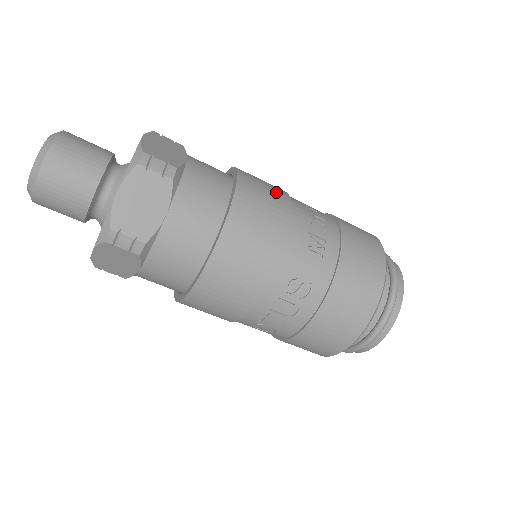
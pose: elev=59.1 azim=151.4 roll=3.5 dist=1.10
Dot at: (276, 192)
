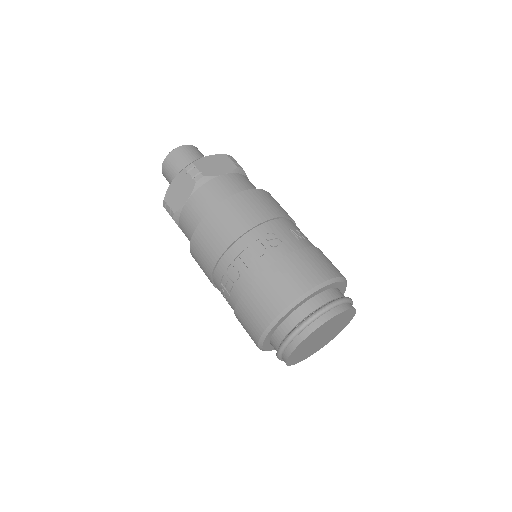
Dot at: occluded
